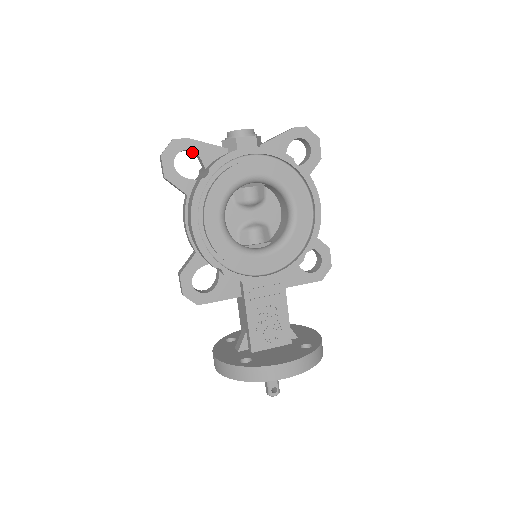
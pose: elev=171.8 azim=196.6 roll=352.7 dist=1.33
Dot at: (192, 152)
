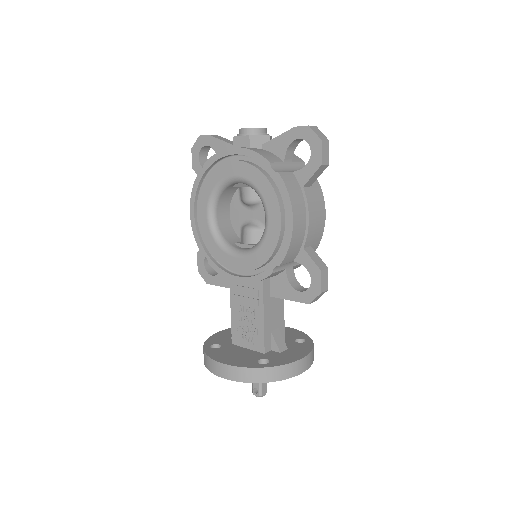
Dot at: occluded
